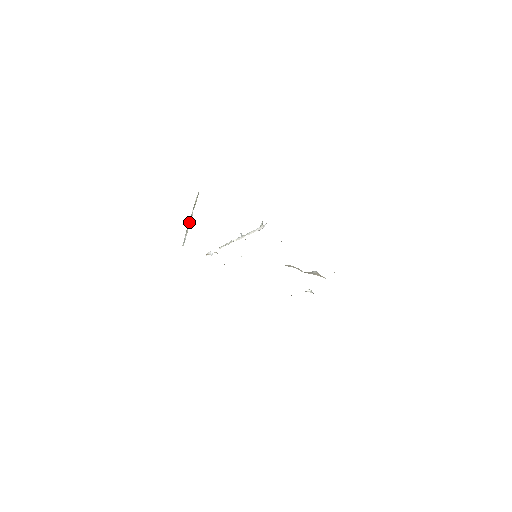
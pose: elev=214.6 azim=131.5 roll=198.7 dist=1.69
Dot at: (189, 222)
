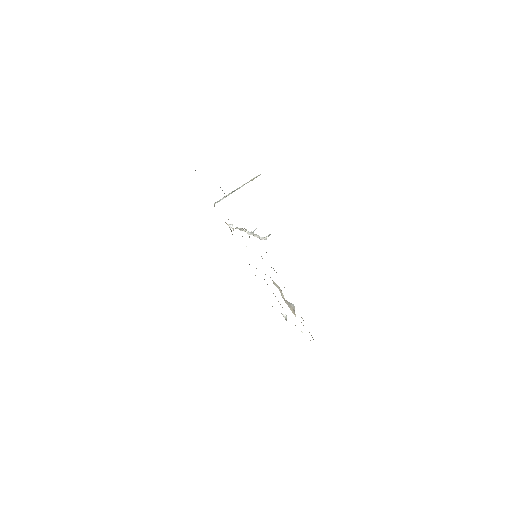
Dot at: (234, 190)
